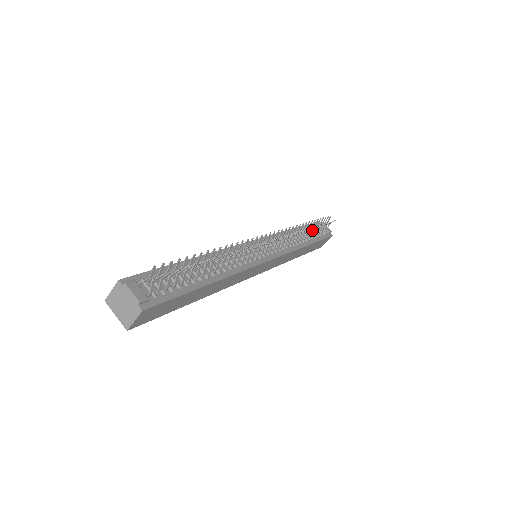
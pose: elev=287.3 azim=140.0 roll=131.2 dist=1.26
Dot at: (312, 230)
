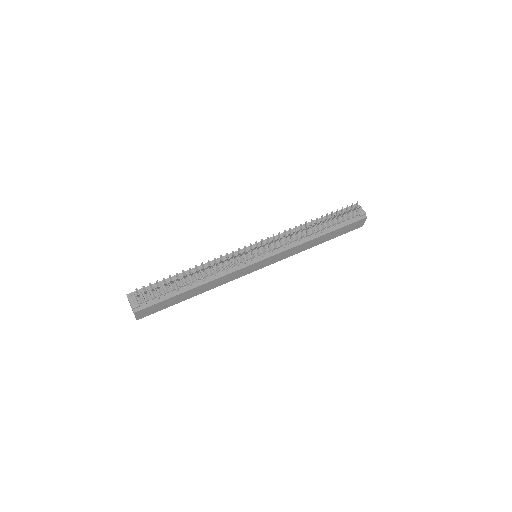
Dot at: (327, 222)
